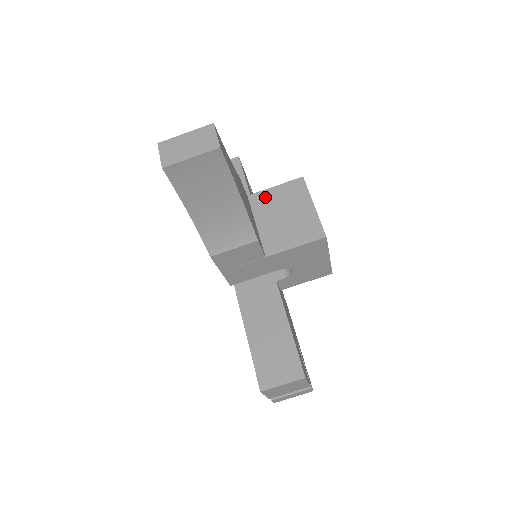
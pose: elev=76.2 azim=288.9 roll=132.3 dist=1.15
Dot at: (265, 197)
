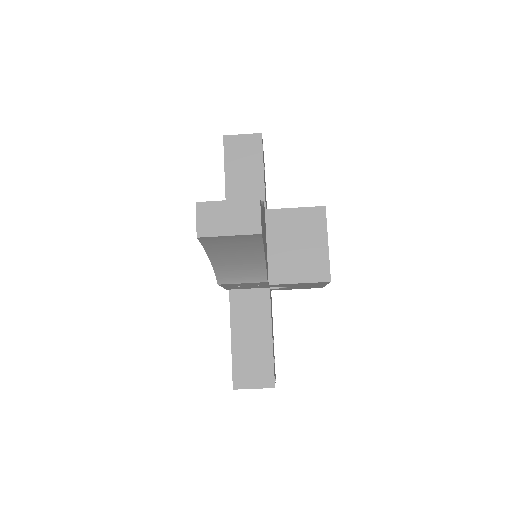
Dot at: (282, 217)
